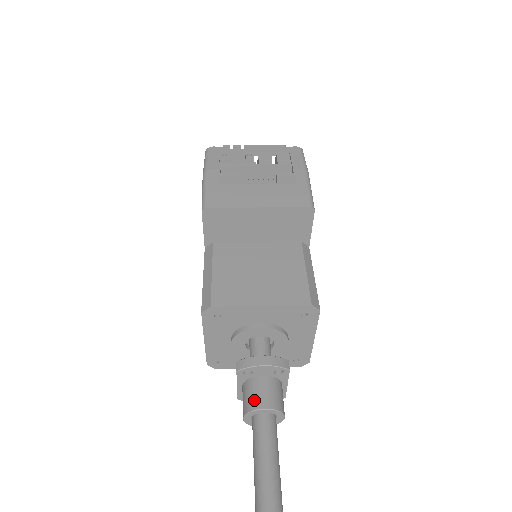
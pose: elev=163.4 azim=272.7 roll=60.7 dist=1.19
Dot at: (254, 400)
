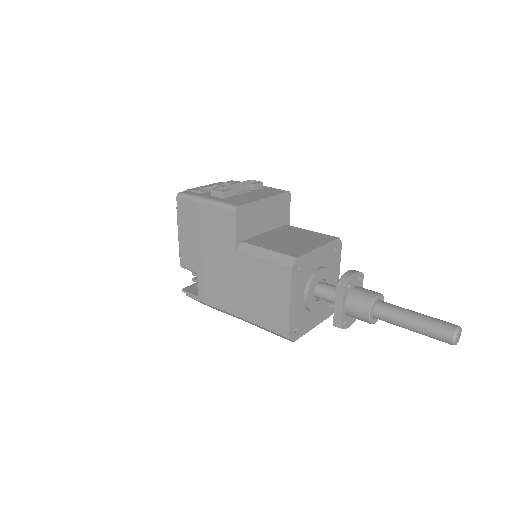
Dot at: (367, 296)
